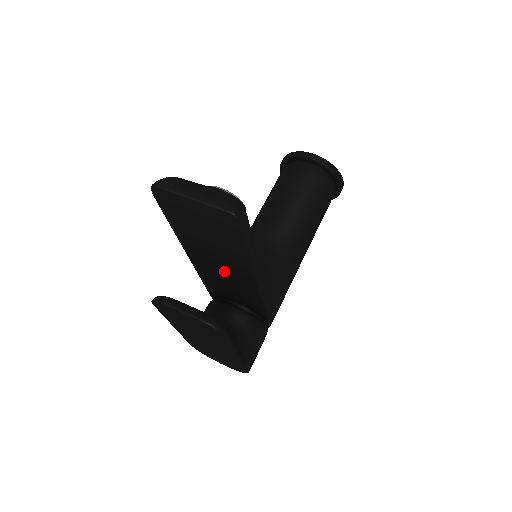
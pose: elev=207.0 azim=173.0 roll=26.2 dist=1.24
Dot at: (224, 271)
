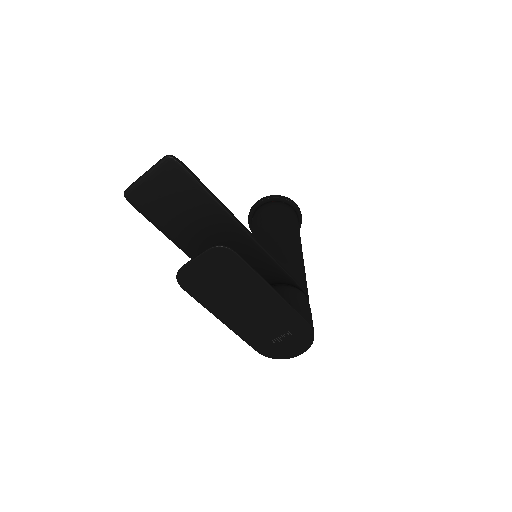
Dot at: occluded
